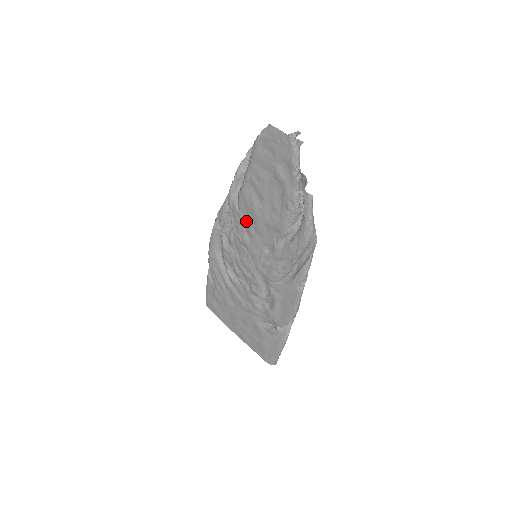
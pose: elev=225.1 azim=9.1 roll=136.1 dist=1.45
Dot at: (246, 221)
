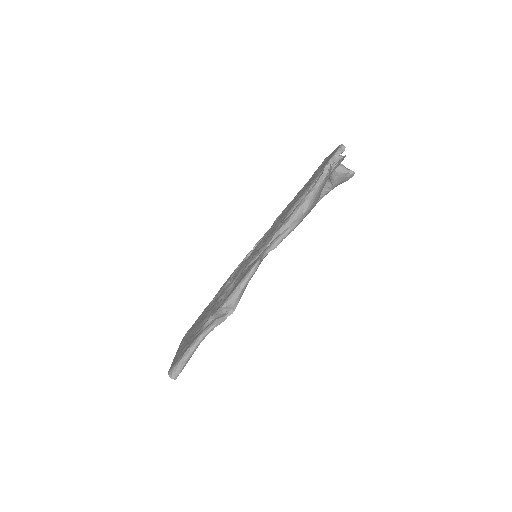
Dot at: occluded
